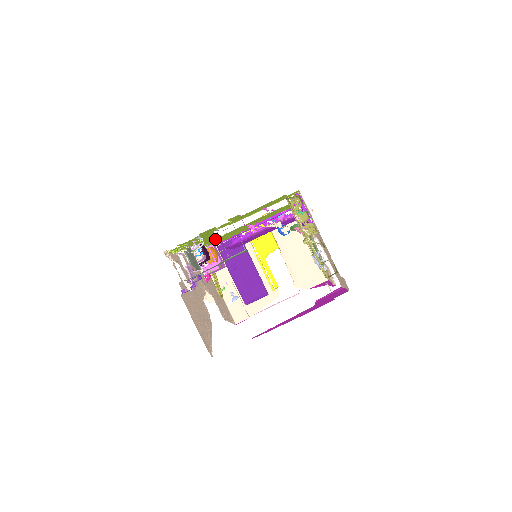
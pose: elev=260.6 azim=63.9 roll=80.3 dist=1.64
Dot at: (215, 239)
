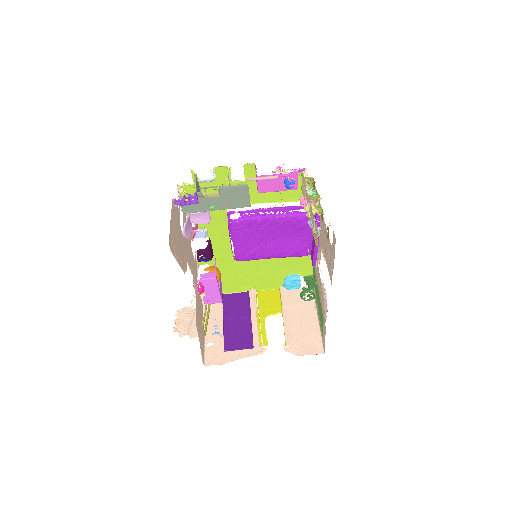
Dot at: (225, 255)
